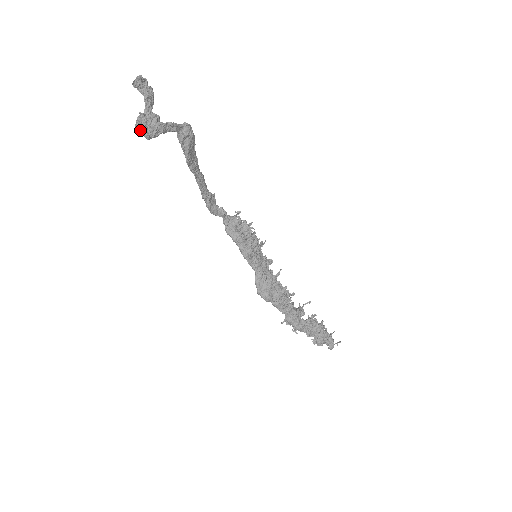
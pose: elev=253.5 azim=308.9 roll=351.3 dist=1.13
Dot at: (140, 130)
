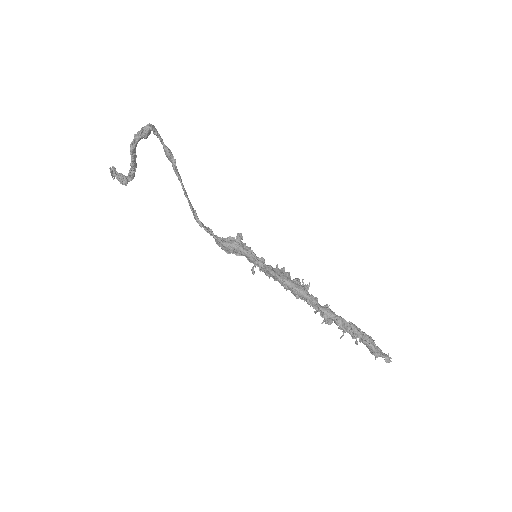
Dot at: (138, 137)
